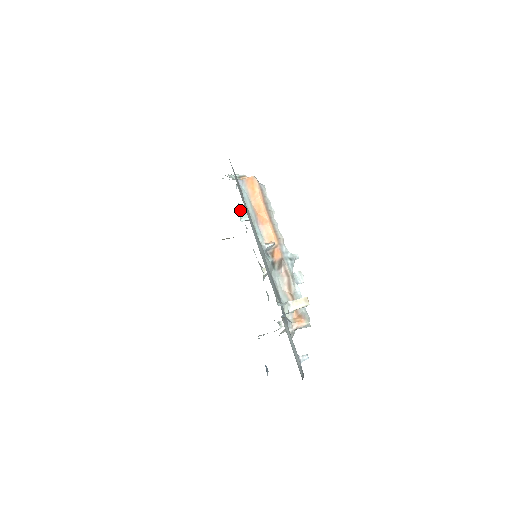
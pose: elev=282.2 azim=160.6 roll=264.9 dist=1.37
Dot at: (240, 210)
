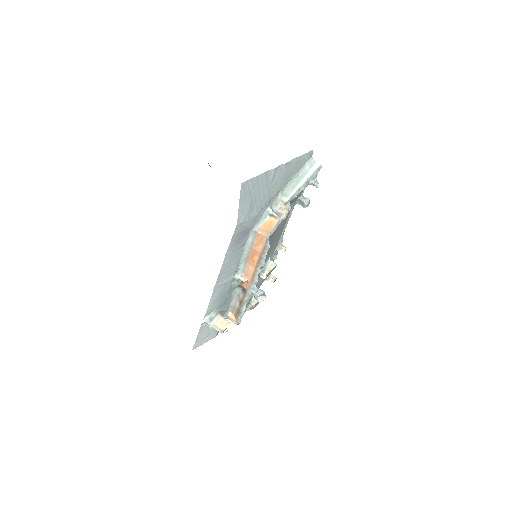
Dot at: (300, 198)
